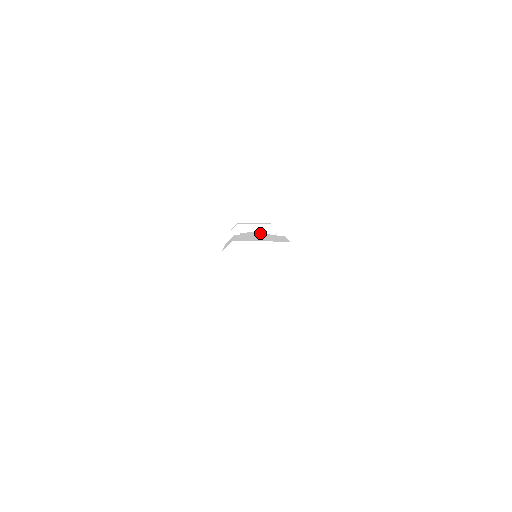
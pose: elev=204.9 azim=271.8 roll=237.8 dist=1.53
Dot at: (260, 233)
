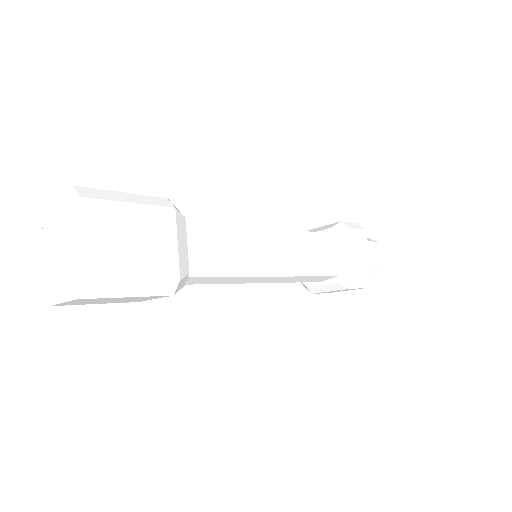
Dot at: occluded
